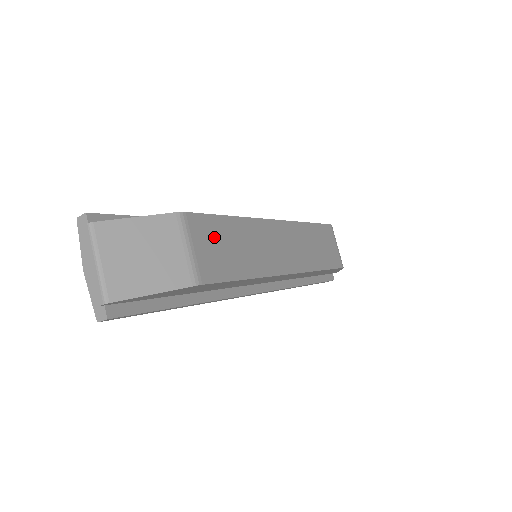
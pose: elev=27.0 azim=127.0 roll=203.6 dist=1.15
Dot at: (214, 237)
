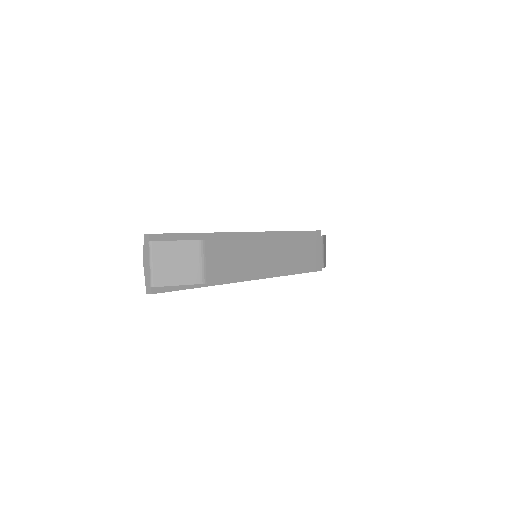
Dot at: (221, 254)
